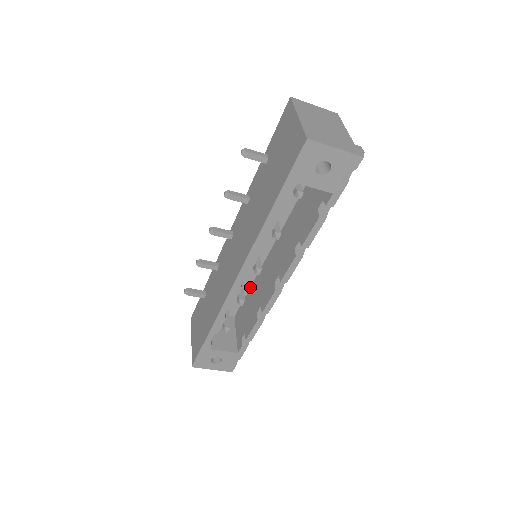
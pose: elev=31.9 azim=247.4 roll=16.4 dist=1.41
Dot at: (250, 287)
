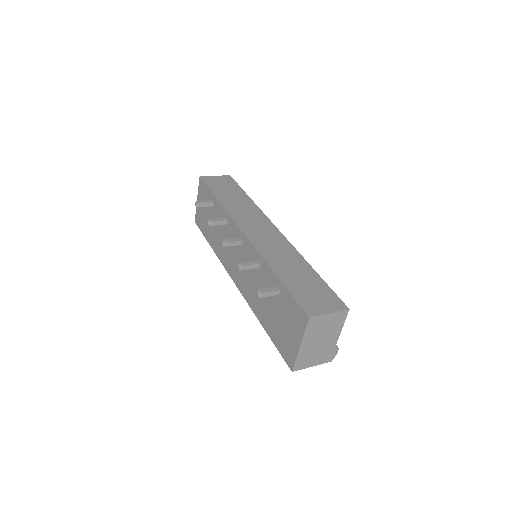
Dot at: occluded
